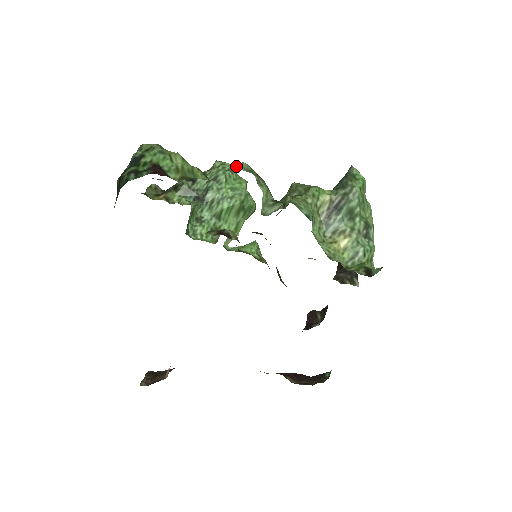
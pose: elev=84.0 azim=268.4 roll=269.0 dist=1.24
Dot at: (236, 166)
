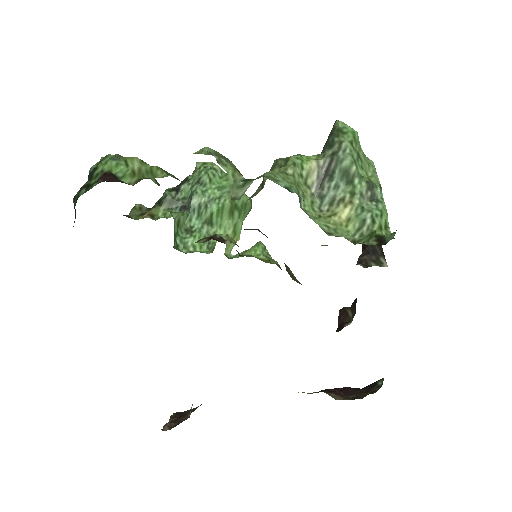
Dot at: (195, 152)
